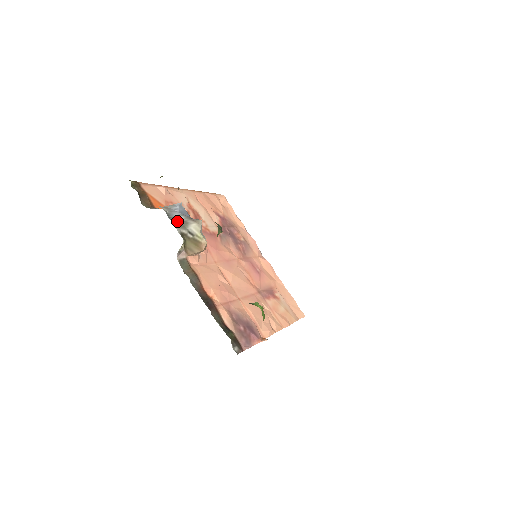
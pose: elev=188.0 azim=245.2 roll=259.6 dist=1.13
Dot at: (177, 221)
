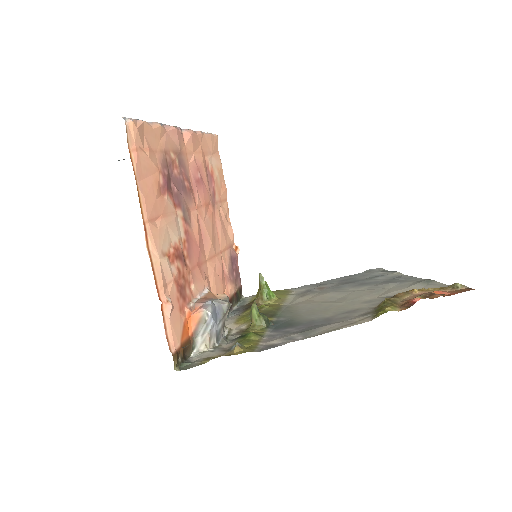
Dot at: (221, 331)
